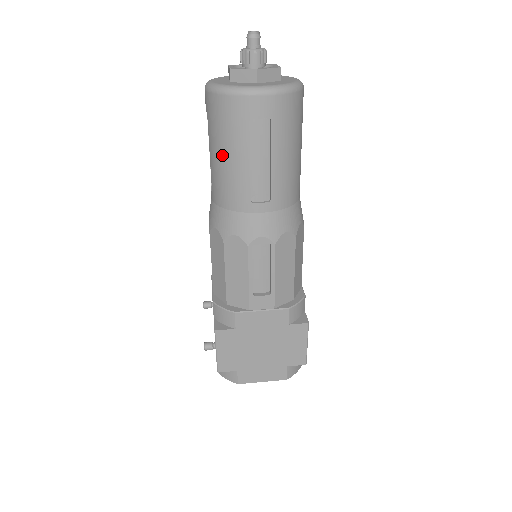
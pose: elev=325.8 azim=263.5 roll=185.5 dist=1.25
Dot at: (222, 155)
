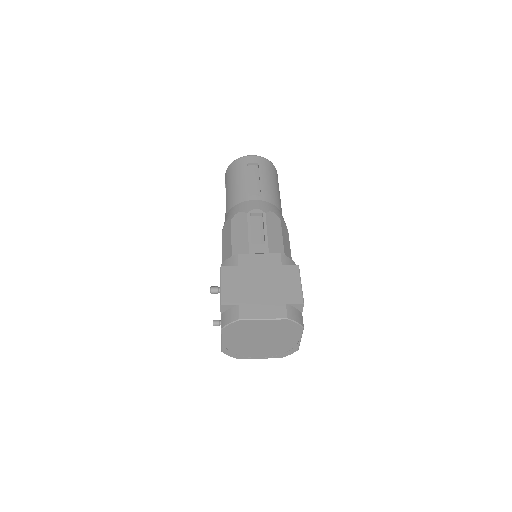
Dot at: (232, 184)
